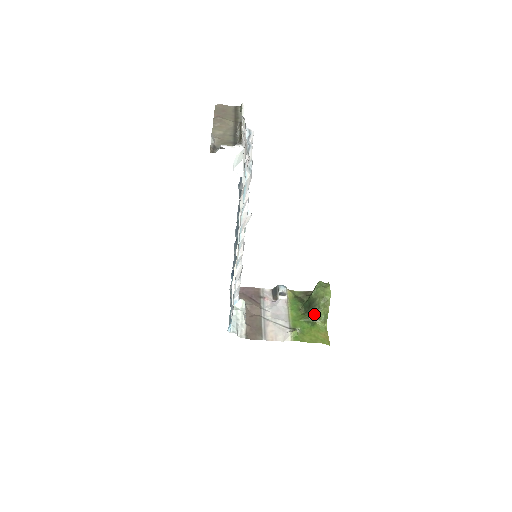
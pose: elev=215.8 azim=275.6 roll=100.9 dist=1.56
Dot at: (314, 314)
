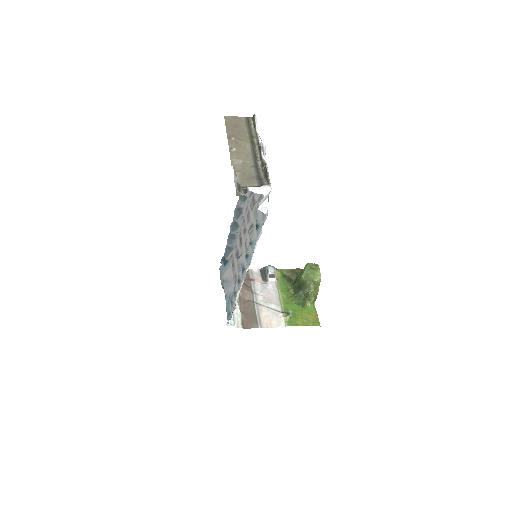
Dot at: (304, 296)
